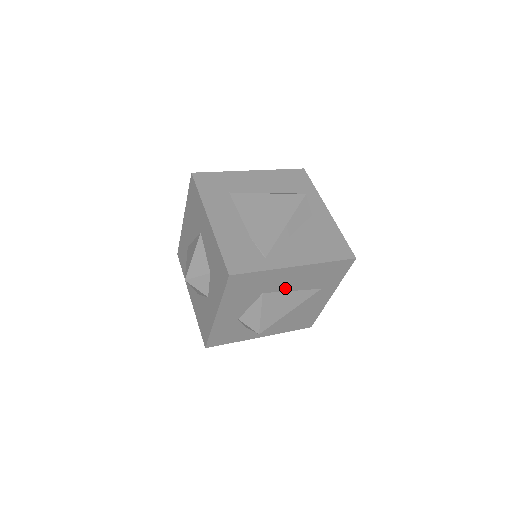
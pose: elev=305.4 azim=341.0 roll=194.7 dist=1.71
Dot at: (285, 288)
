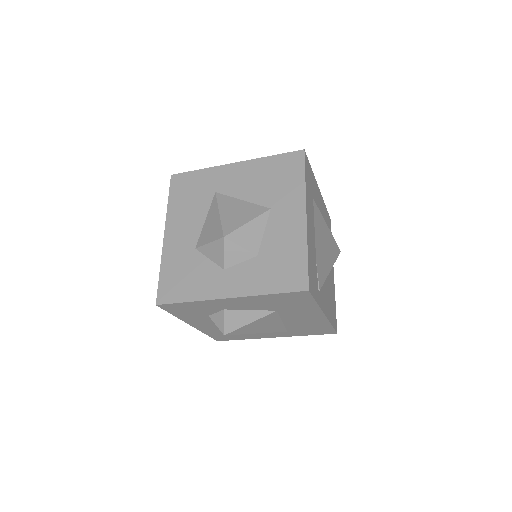
Dot at: (287, 318)
